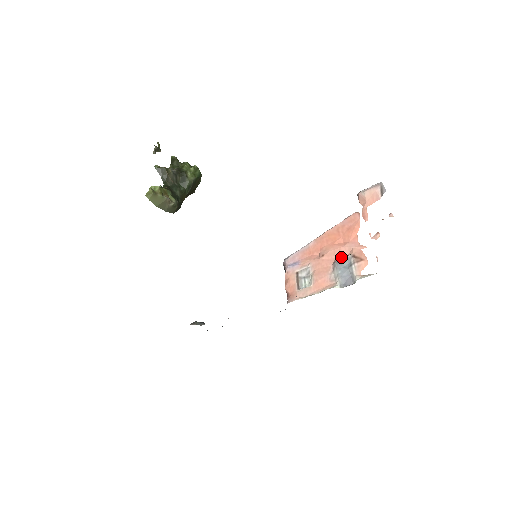
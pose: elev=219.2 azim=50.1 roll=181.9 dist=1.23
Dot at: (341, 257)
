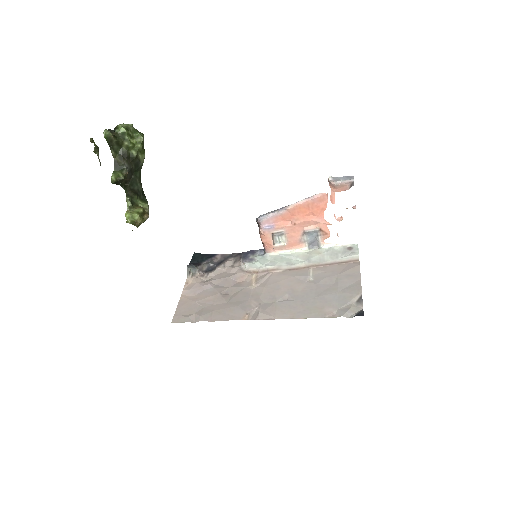
Dot at: (310, 227)
